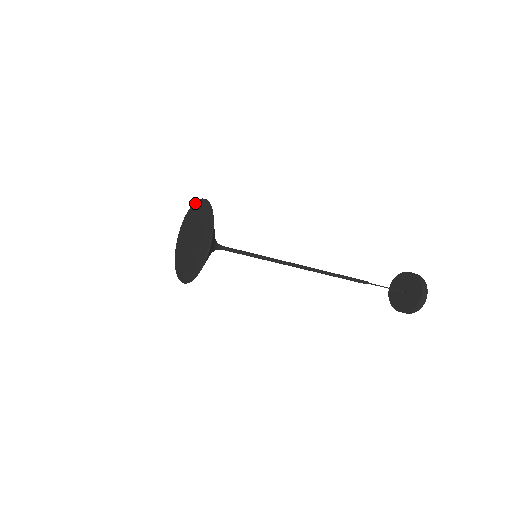
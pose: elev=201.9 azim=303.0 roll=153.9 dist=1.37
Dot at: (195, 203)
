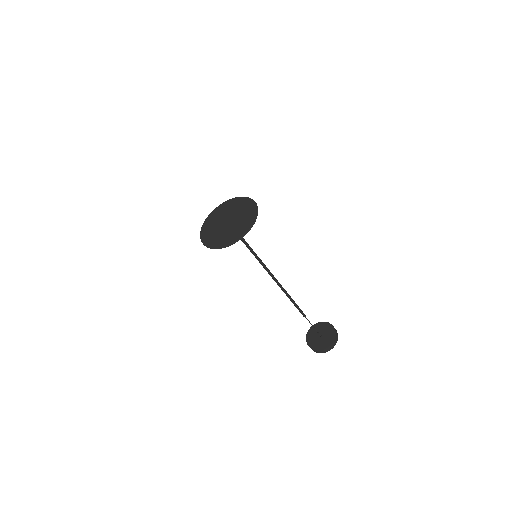
Dot at: (231, 200)
